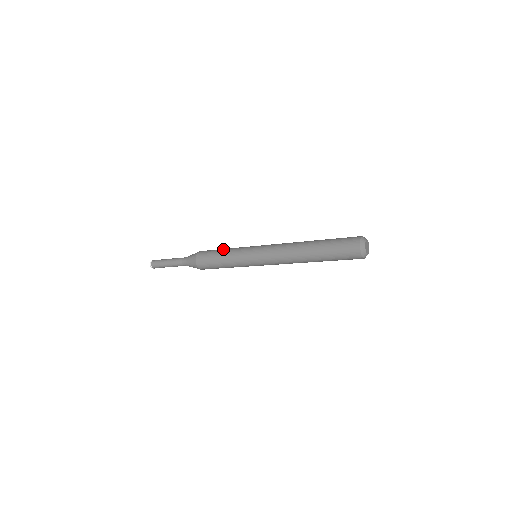
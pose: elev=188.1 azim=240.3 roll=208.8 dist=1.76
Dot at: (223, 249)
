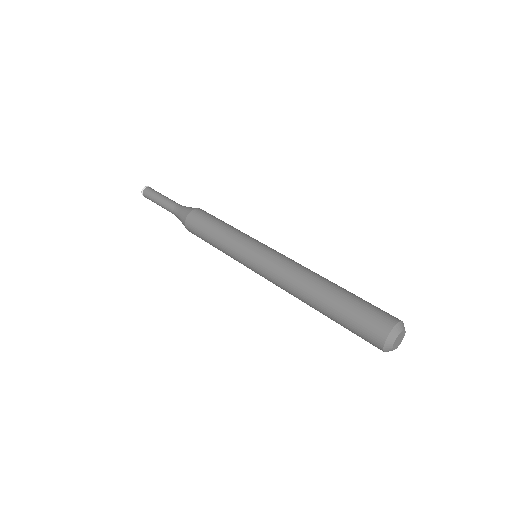
Dot at: (211, 237)
